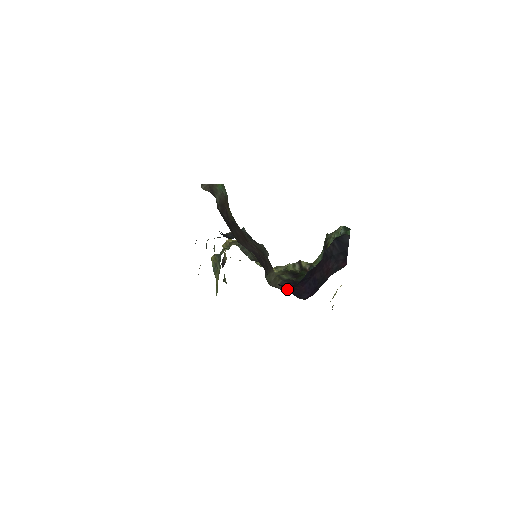
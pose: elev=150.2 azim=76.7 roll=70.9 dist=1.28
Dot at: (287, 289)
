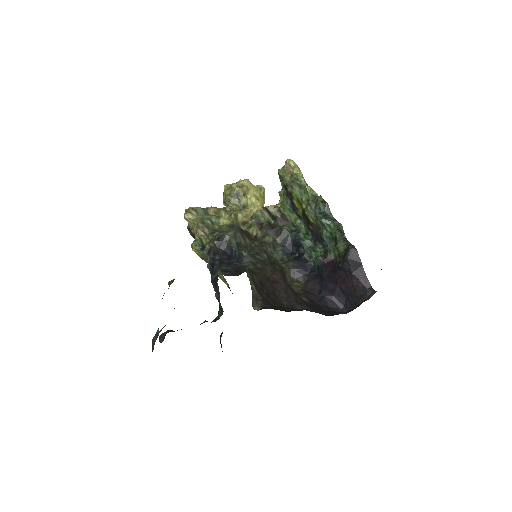
Dot at: (326, 306)
